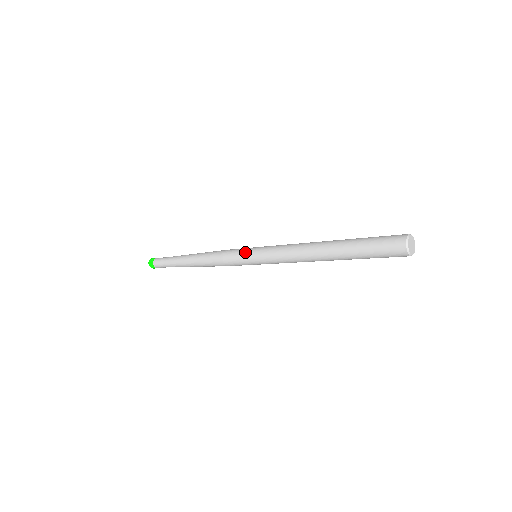
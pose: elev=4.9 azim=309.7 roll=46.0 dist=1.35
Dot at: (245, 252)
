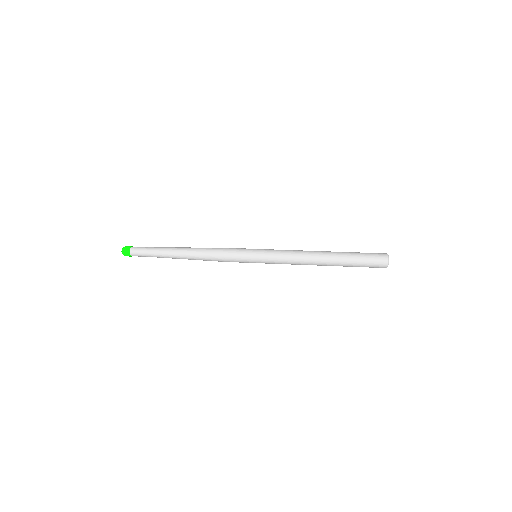
Dot at: (249, 259)
